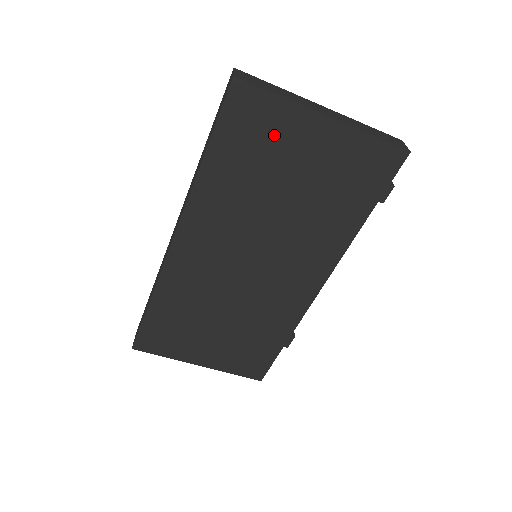
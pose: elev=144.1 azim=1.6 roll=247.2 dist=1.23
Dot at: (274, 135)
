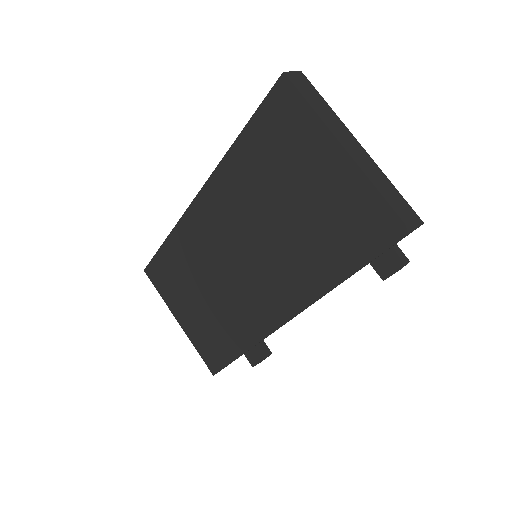
Dot at: (296, 144)
